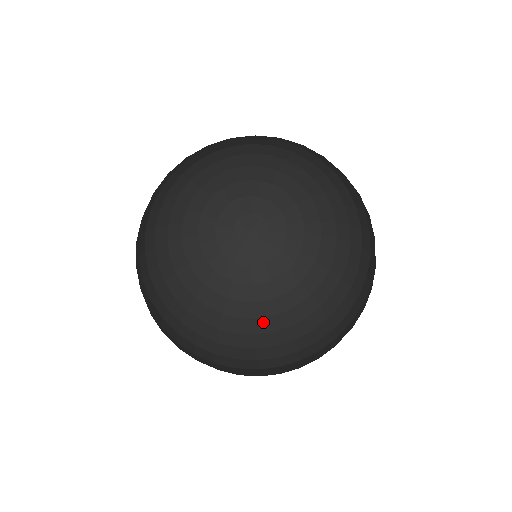
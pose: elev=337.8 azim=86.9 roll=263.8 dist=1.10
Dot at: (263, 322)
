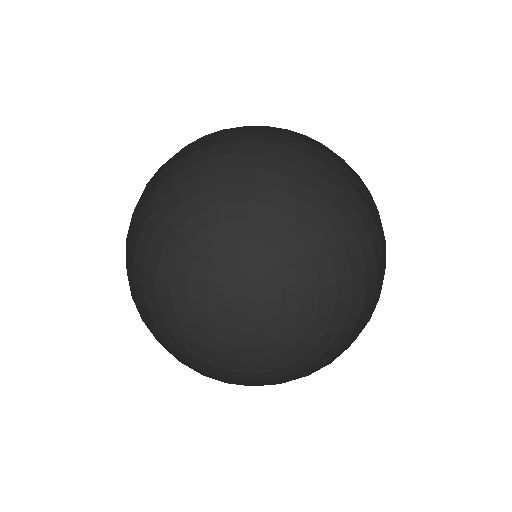
Dot at: (259, 375)
